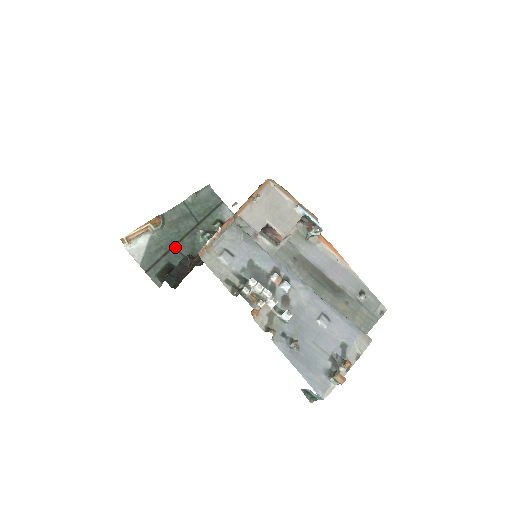
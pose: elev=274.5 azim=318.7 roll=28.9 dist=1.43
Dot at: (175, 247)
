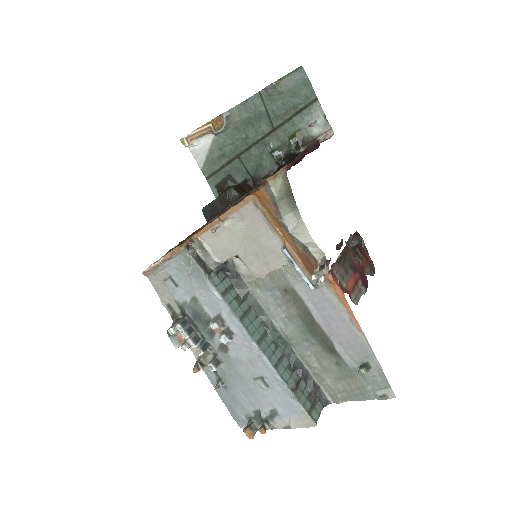
Dot at: (239, 157)
